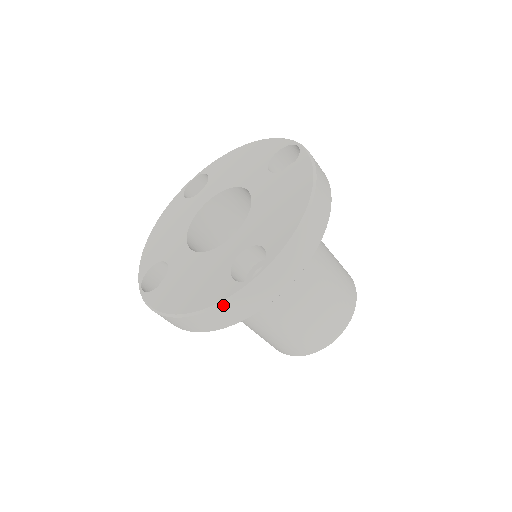
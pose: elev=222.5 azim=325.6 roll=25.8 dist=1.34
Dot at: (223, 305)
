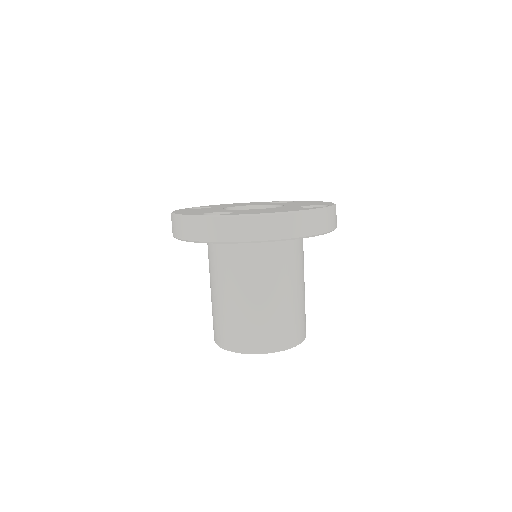
Dot at: (184, 217)
